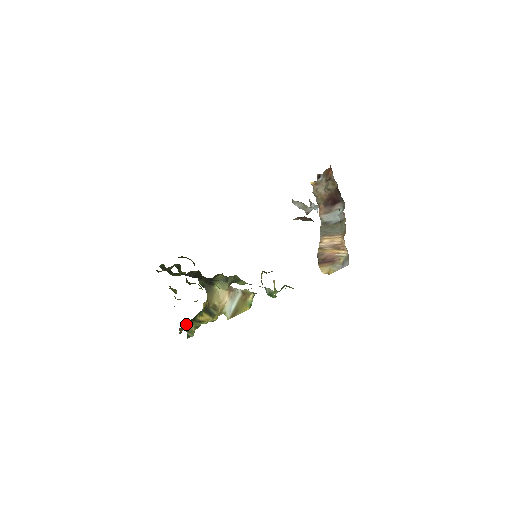
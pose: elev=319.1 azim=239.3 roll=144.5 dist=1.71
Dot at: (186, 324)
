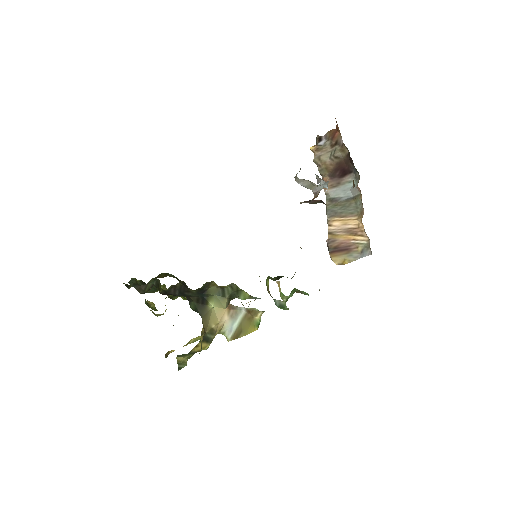
Dot at: (177, 357)
